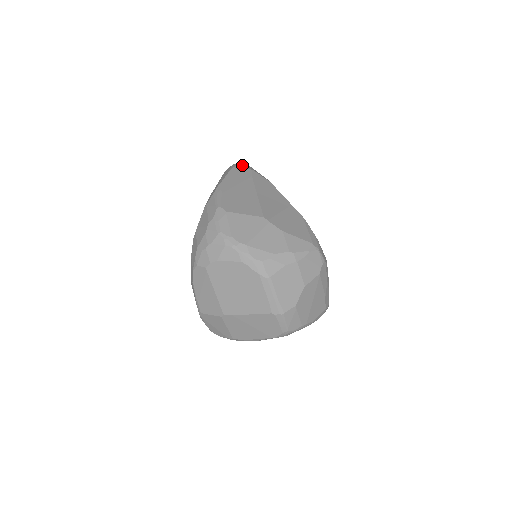
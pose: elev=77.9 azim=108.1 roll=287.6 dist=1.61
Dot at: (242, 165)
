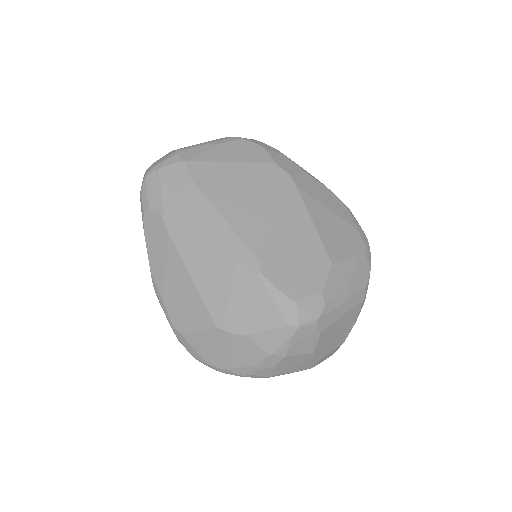
Dot at: (147, 203)
